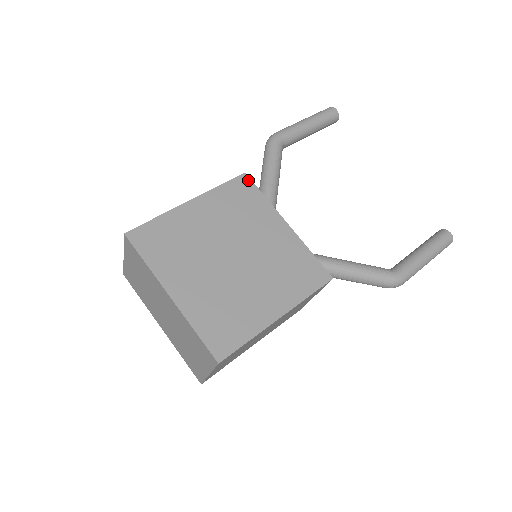
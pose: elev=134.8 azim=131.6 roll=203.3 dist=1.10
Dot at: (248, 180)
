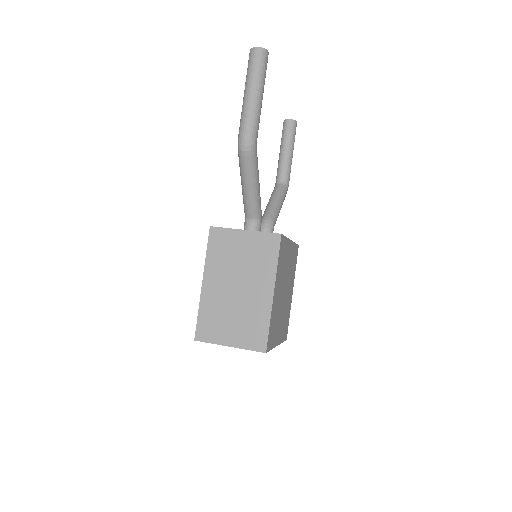
Dot at: (283, 238)
